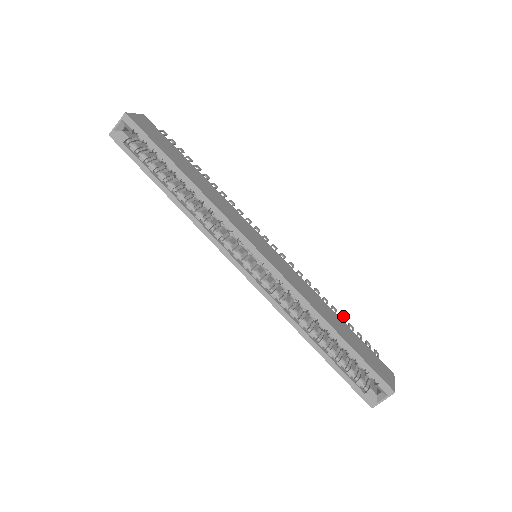
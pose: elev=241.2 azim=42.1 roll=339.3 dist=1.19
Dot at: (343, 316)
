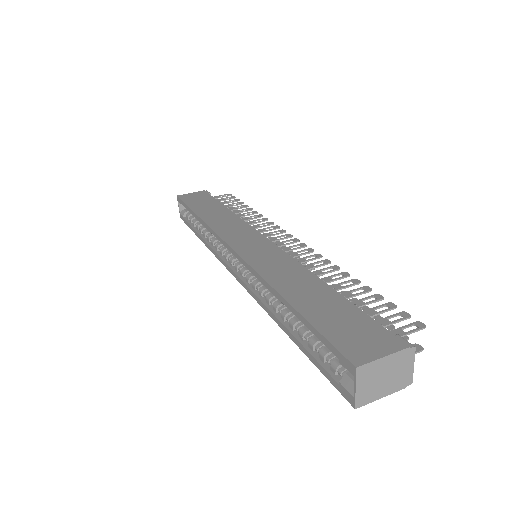
Dot at: (369, 288)
